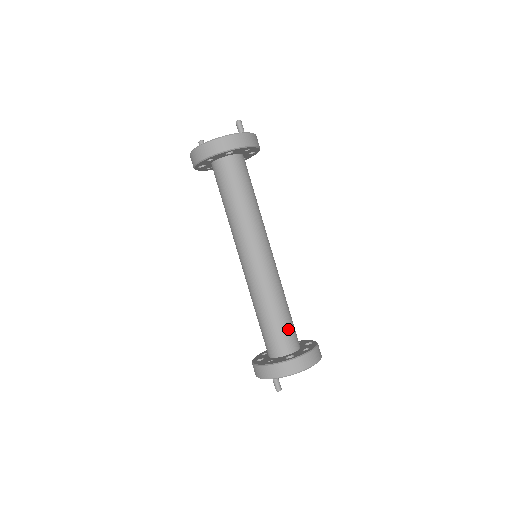
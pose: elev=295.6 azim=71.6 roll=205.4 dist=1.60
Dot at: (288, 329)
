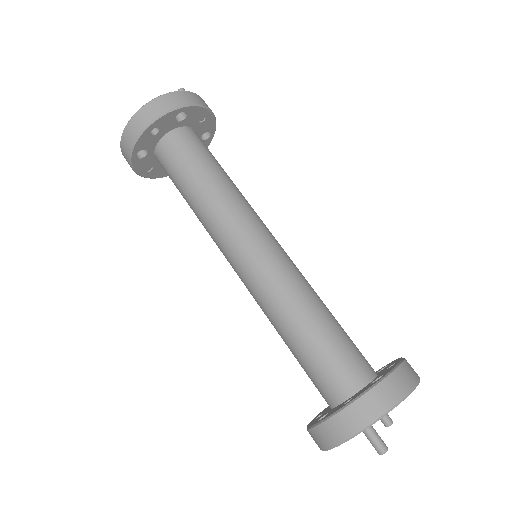
Dot at: (349, 343)
